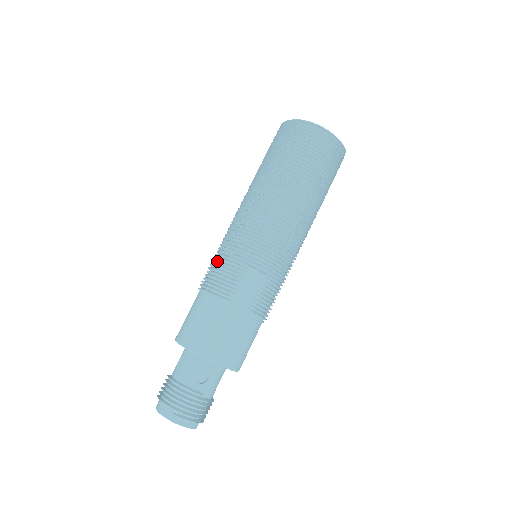
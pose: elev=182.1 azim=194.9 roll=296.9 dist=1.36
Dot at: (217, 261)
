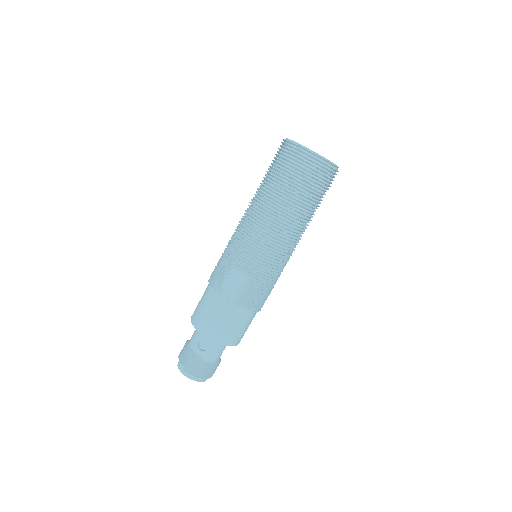
Dot at: (219, 259)
